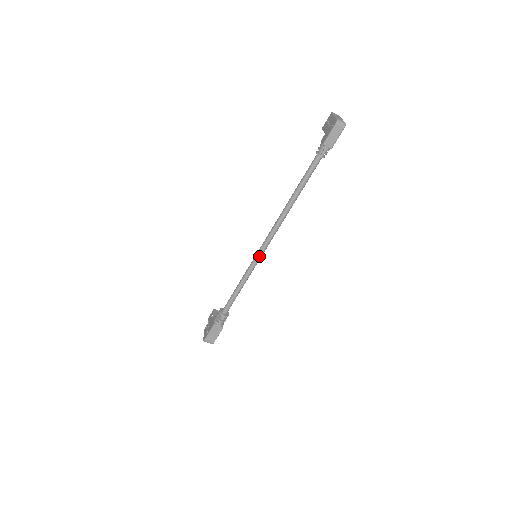
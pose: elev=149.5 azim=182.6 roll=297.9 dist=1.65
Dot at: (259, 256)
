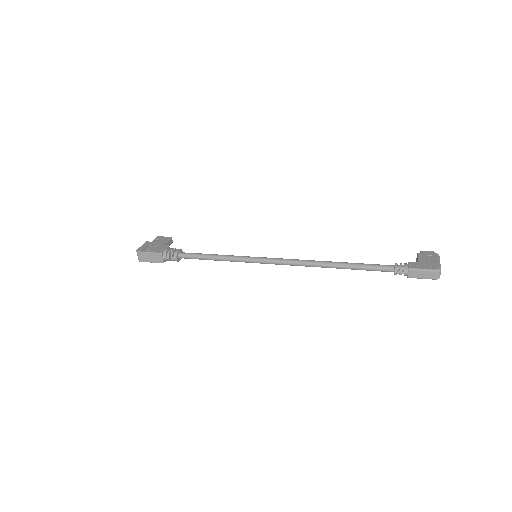
Dot at: (260, 261)
